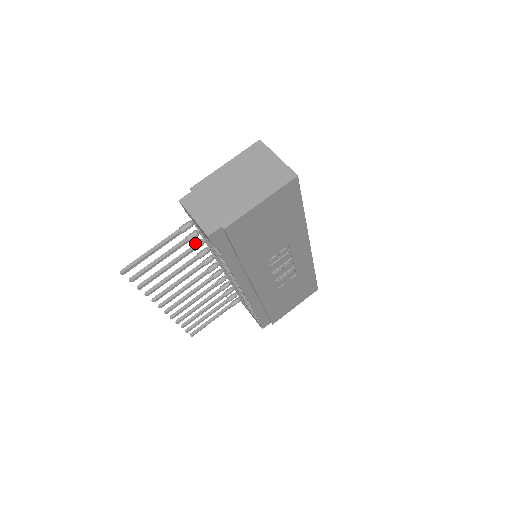
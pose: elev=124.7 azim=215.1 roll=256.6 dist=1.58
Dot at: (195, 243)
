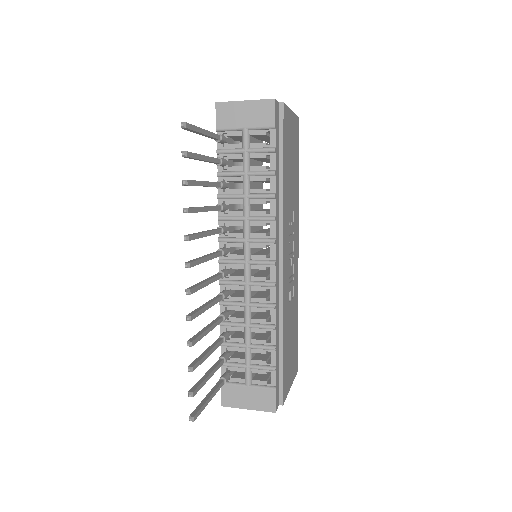
Dot at: (219, 181)
